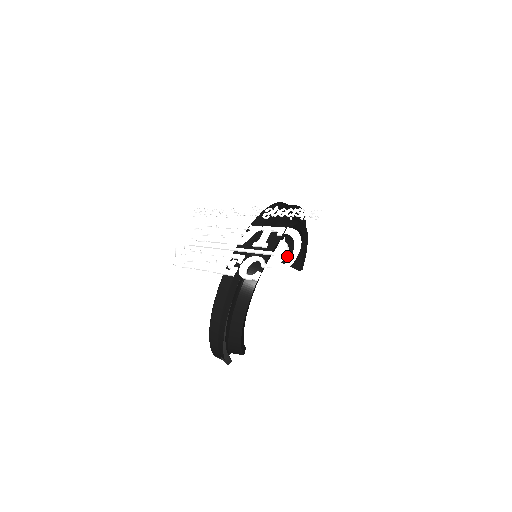
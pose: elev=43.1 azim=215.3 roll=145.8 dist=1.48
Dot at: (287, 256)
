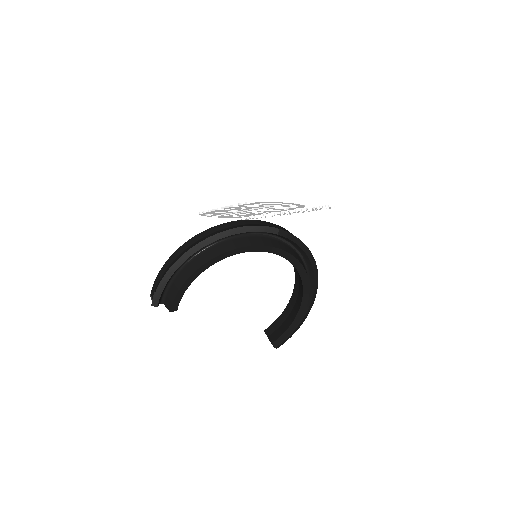
Dot at: (273, 327)
